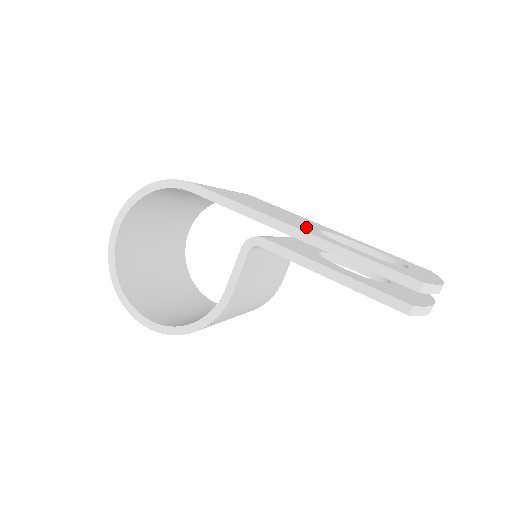
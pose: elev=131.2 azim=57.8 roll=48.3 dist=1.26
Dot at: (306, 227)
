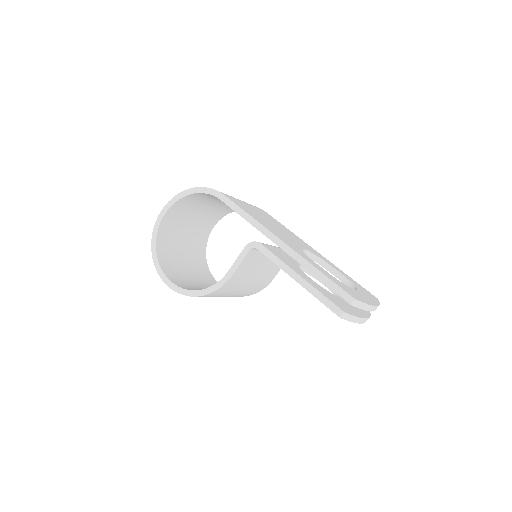
Dot at: (293, 244)
